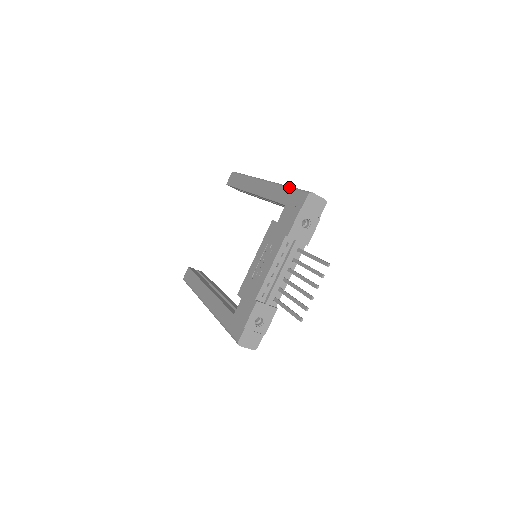
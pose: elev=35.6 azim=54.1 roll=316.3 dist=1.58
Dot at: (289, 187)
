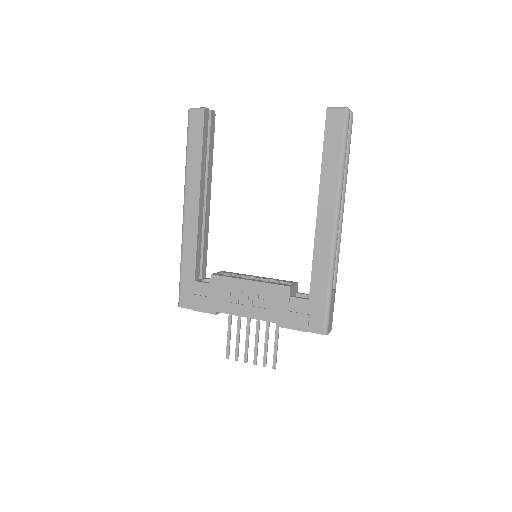
Dot at: (330, 293)
